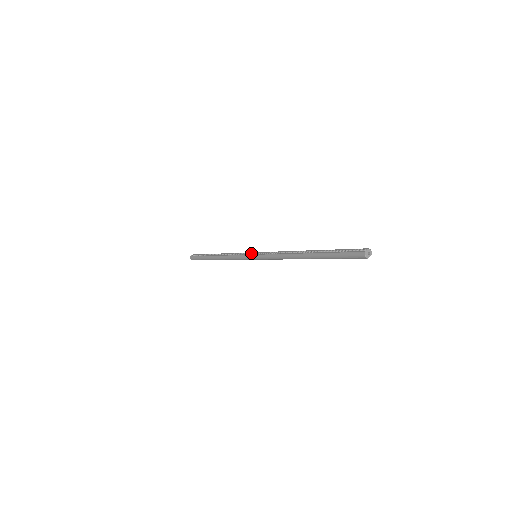
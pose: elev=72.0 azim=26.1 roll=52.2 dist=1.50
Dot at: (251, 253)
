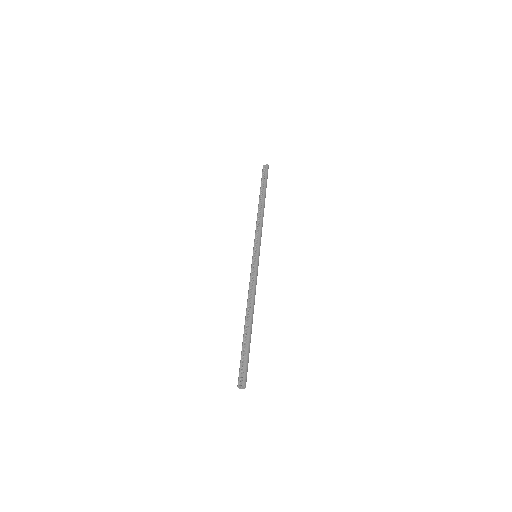
Dot at: (256, 249)
